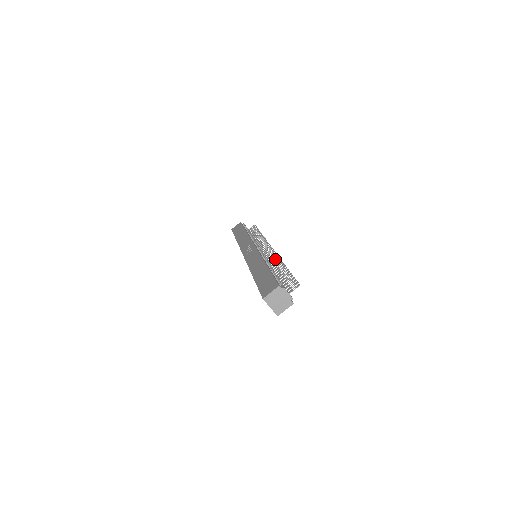
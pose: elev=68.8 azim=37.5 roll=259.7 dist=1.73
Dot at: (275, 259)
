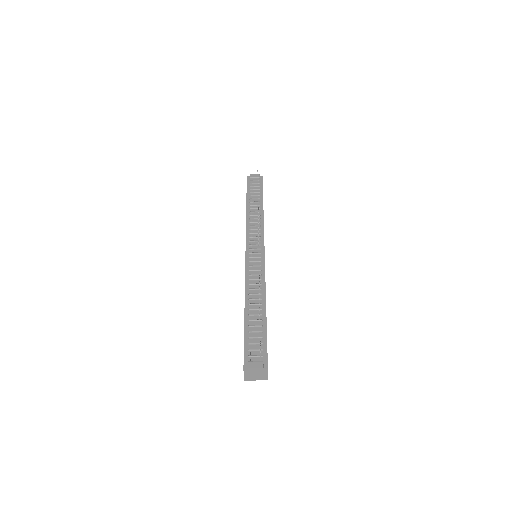
Dot at: occluded
